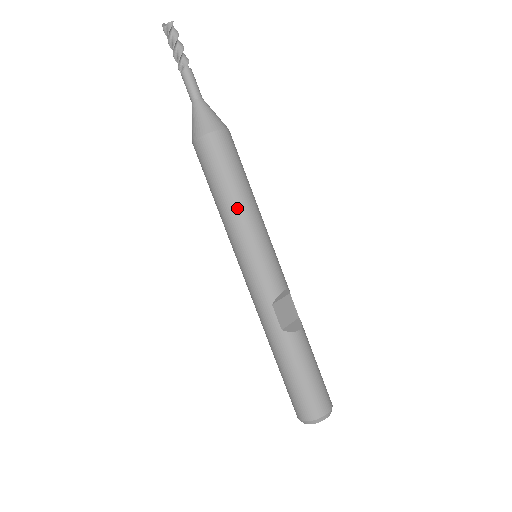
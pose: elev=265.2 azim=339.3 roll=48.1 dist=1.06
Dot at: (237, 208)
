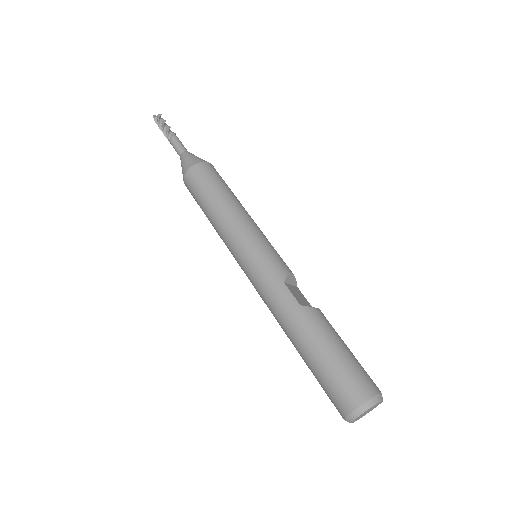
Dot at: (232, 209)
